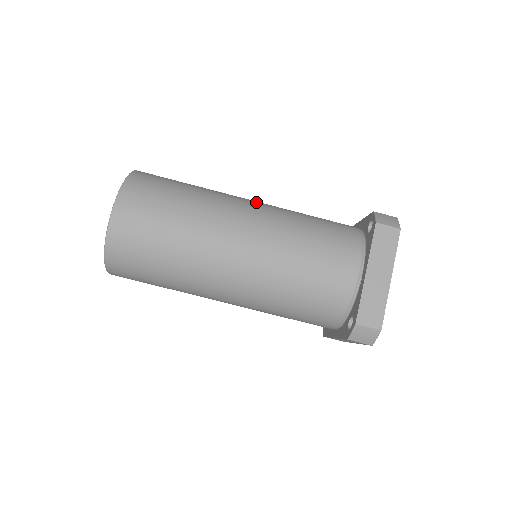
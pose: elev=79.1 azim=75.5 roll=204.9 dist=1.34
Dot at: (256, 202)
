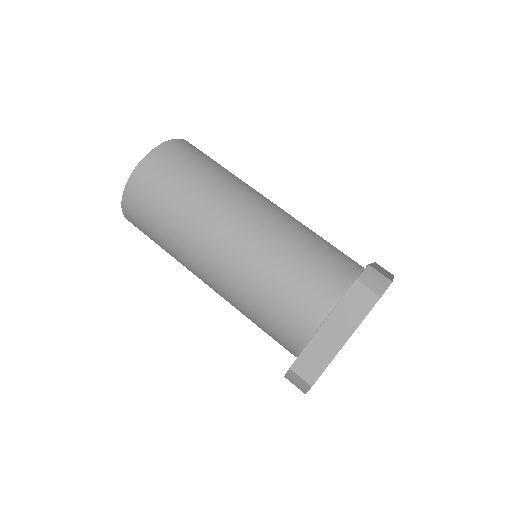
Dot at: occluded
